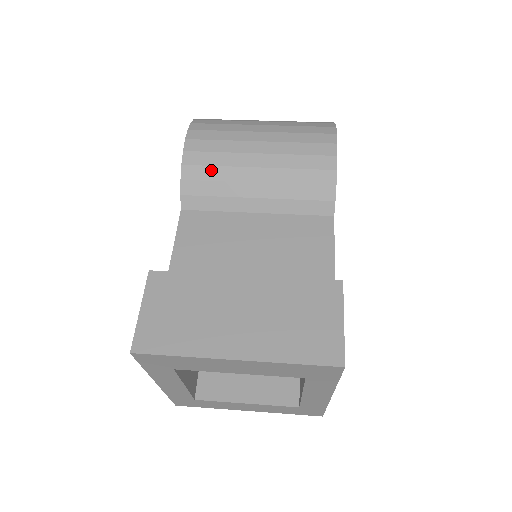
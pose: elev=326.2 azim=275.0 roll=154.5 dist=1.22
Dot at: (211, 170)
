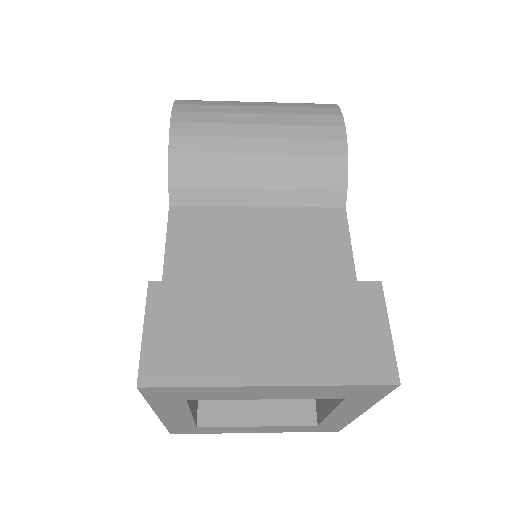
Dot at: (204, 158)
